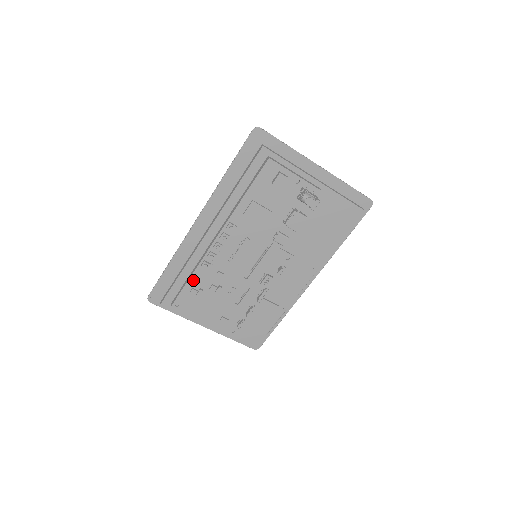
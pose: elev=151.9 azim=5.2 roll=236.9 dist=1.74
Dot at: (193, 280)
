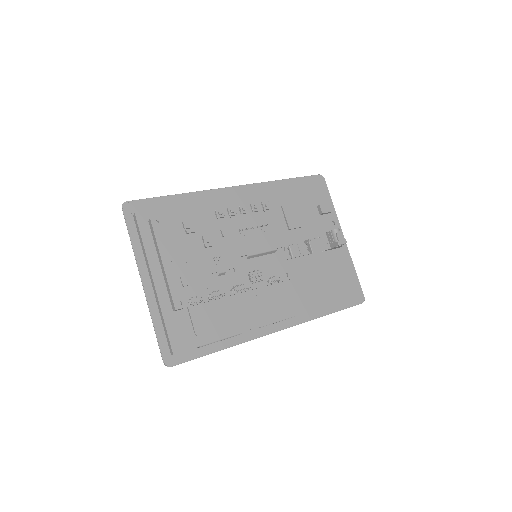
Dot at: (195, 216)
